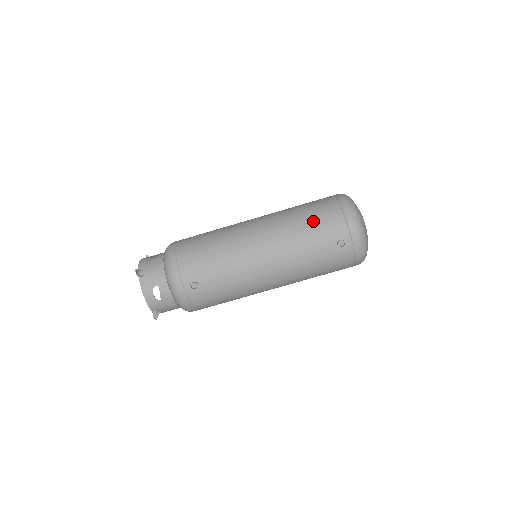
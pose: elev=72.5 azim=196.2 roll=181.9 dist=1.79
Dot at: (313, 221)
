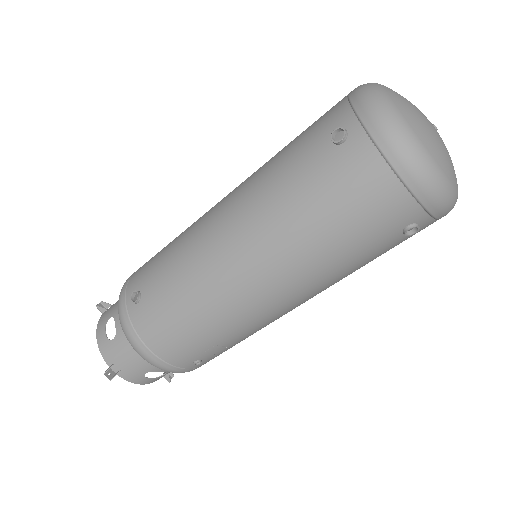
Dot at: (299, 135)
